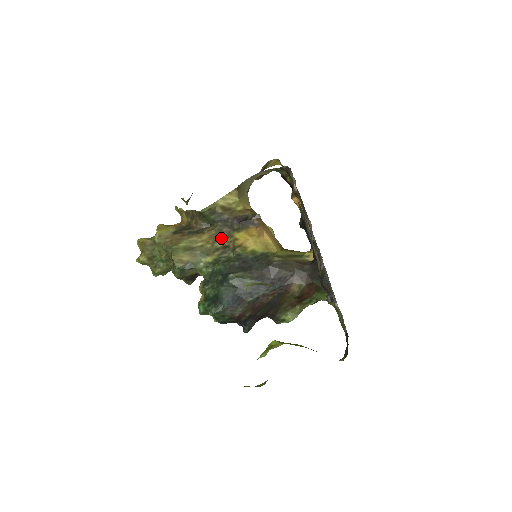
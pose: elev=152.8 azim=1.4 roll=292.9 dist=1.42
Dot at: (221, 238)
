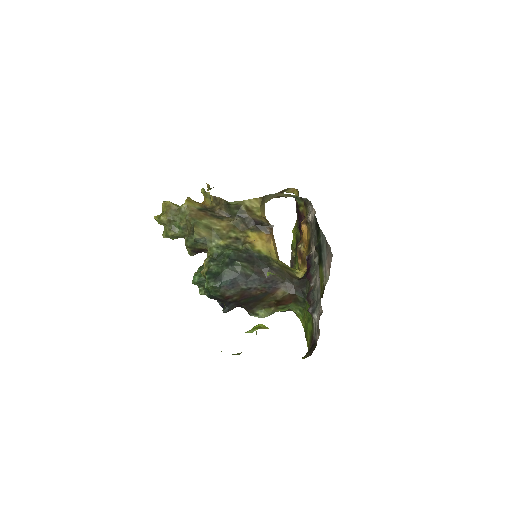
Dot at: (236, 230)
